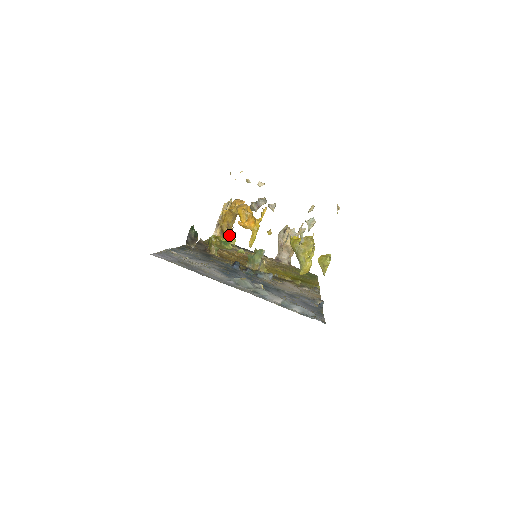
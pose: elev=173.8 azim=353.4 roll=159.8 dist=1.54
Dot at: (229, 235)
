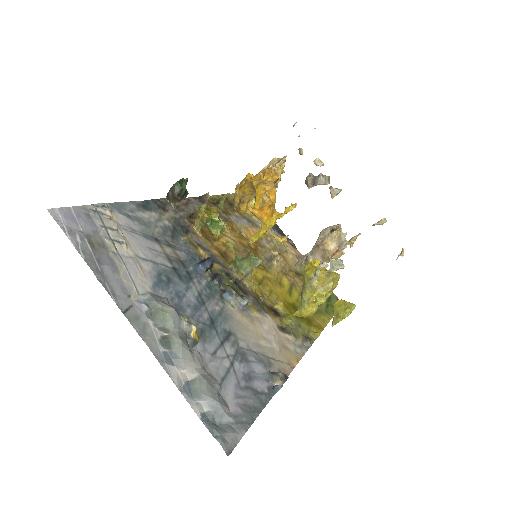
Dot at: (239, 209)
